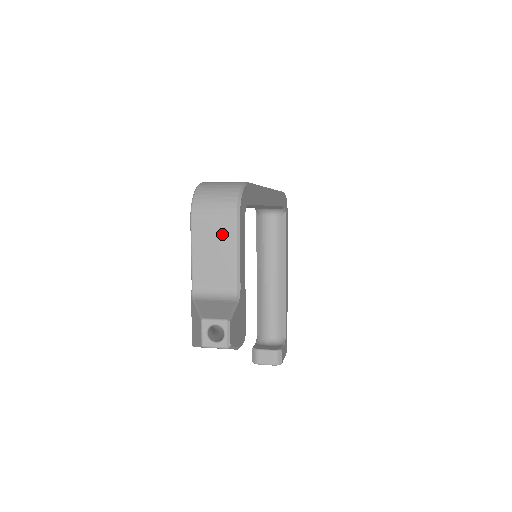
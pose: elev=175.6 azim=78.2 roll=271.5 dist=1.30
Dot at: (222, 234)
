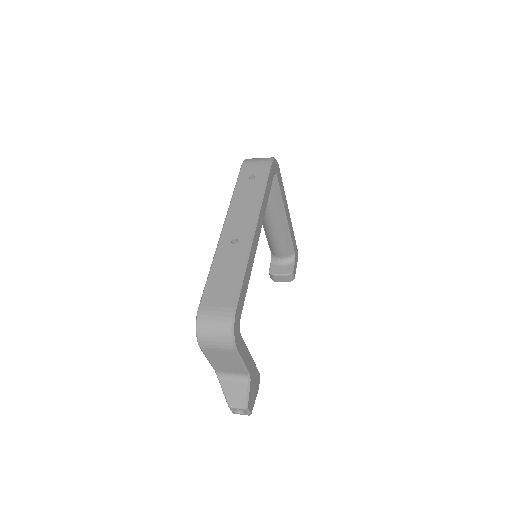
Dot at: (227, 356)
